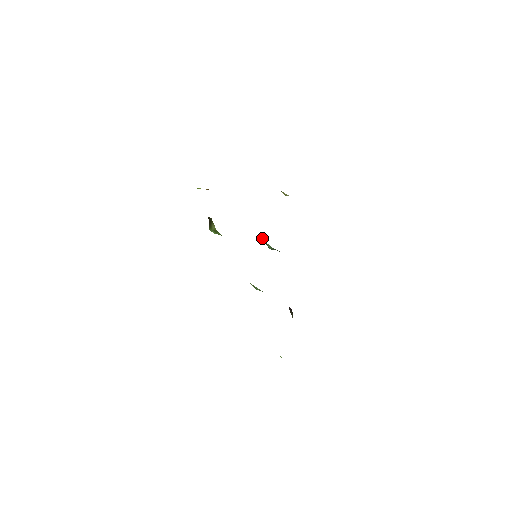
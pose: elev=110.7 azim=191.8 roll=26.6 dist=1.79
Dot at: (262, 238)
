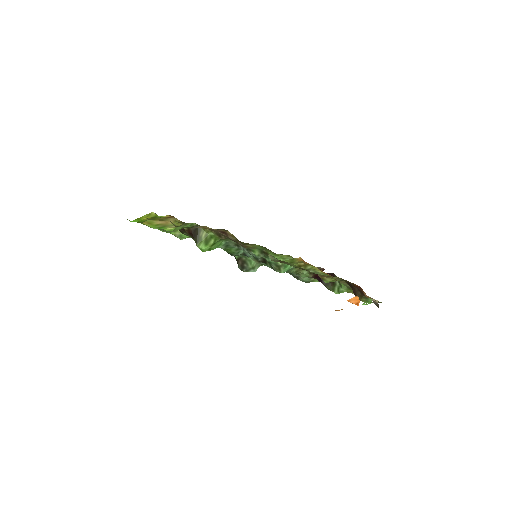
Dot at: (239, 263)
